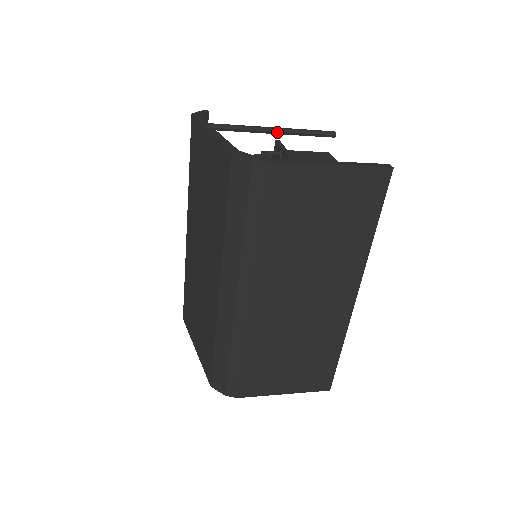
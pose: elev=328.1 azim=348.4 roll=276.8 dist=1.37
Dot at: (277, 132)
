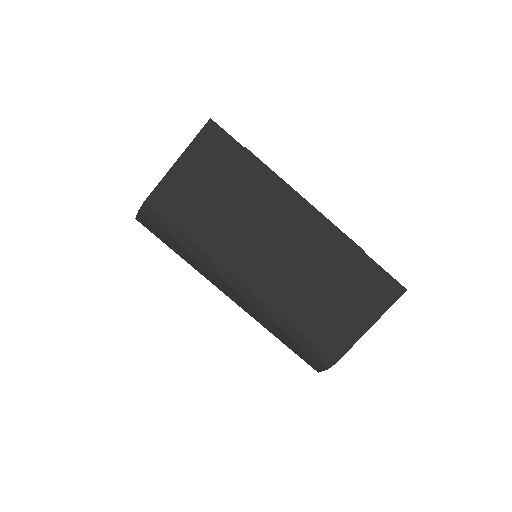
Dot at: occluded
